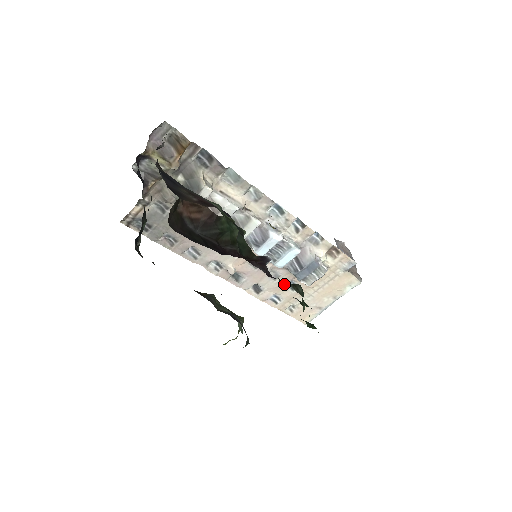
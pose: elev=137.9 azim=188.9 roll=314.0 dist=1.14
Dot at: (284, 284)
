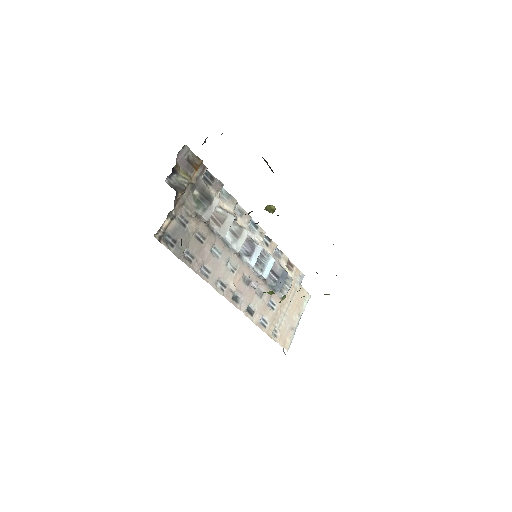
Dot at: (267, 302)
